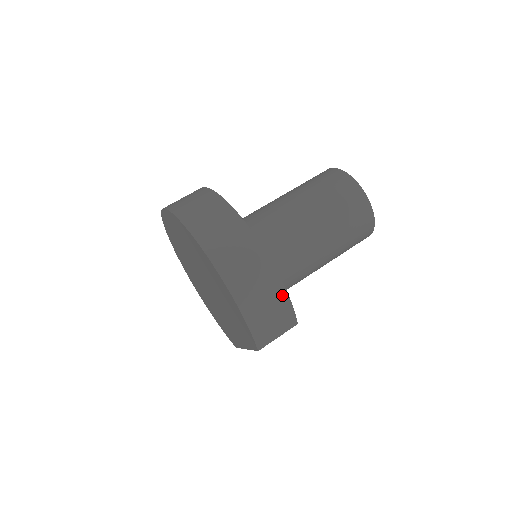
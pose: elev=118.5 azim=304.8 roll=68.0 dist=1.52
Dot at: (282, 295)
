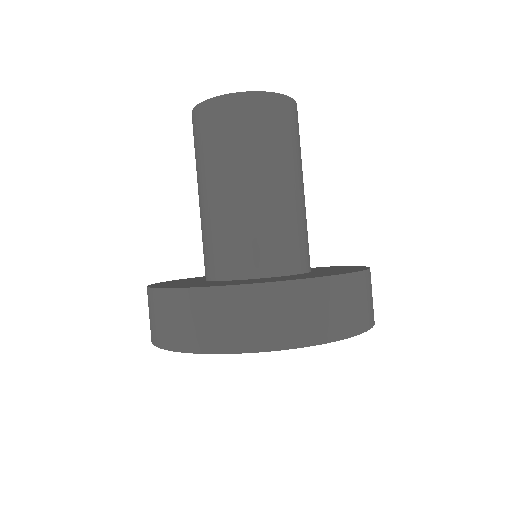
Dot at: occluded
